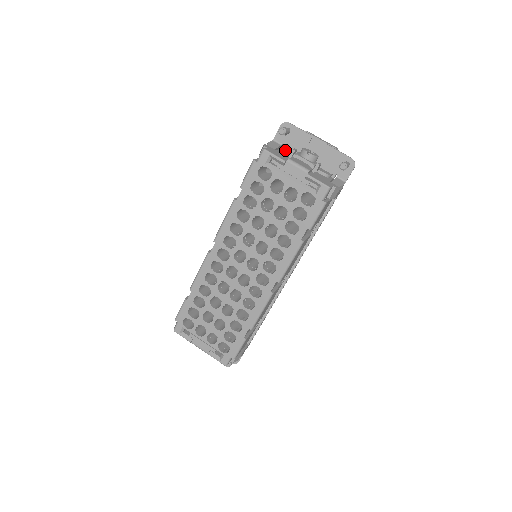
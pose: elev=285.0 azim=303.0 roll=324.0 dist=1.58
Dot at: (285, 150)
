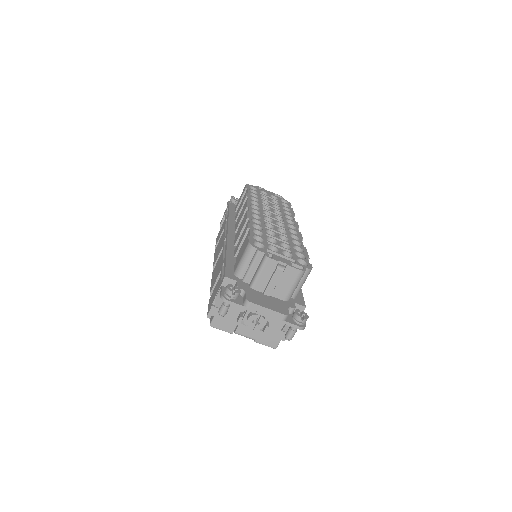
Dot at: (234, 306)
